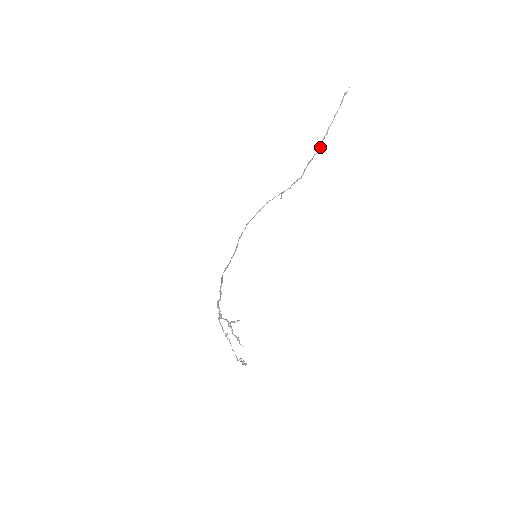
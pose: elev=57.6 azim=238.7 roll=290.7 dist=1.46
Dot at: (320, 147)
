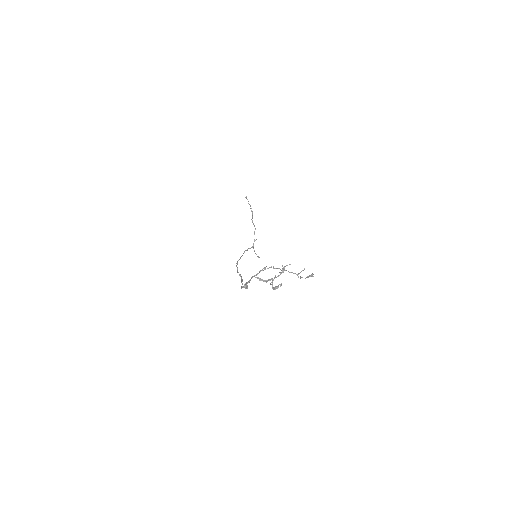
Dot at: (252, 211)
